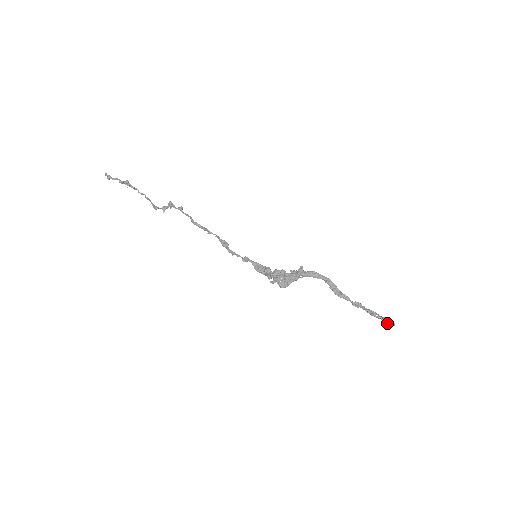
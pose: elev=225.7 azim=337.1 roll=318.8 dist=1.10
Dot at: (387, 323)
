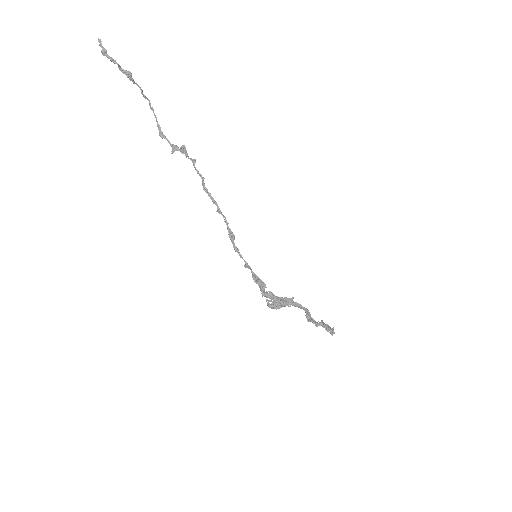
Dot at: (330, 333)
